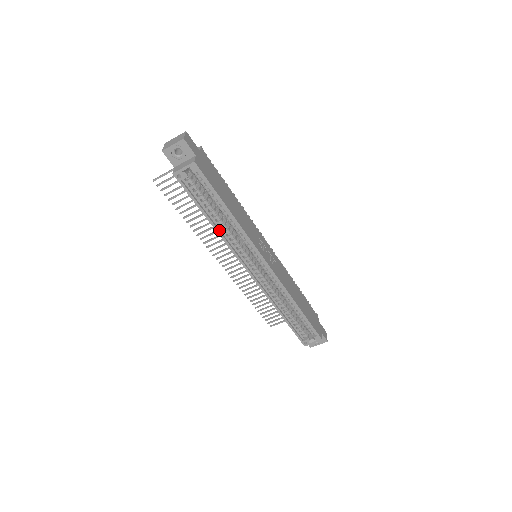
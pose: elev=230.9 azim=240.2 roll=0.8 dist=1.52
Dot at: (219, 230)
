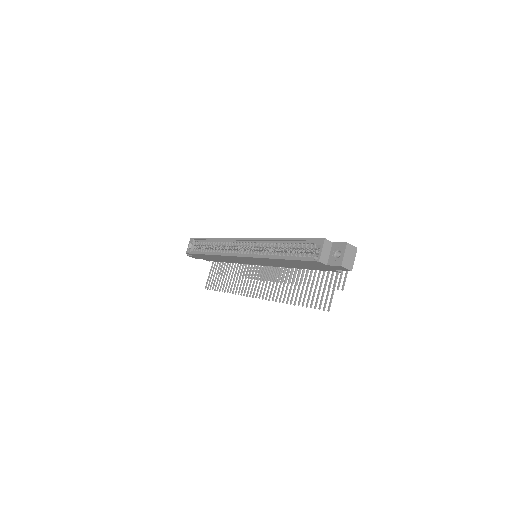
Dot at: (214, 254)
